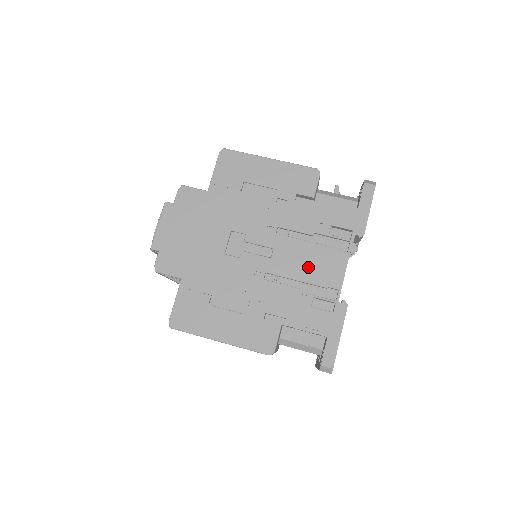
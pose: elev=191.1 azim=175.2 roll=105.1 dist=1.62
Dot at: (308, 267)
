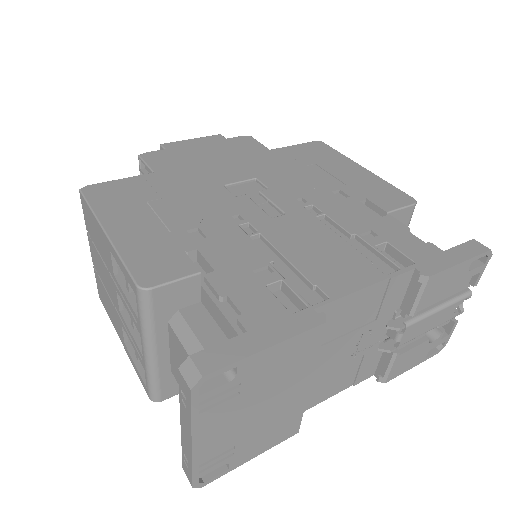
Dot at: (310, 251)
